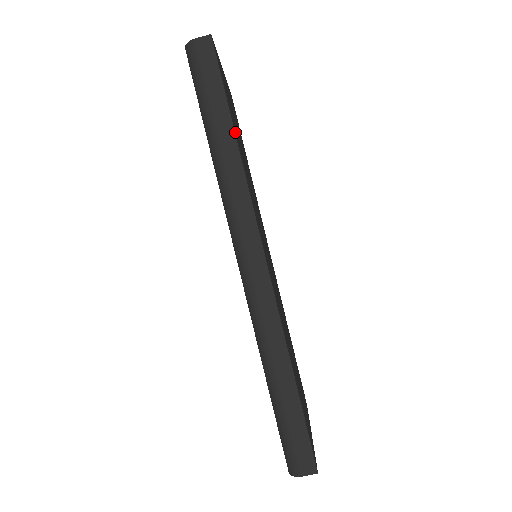
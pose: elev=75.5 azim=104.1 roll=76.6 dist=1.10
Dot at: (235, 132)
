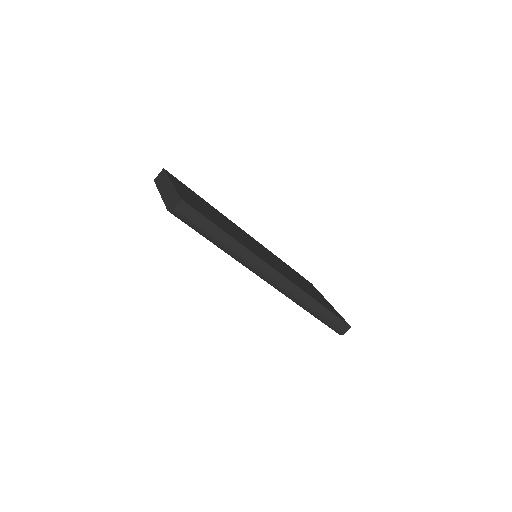
Dot at: (225, 231)
